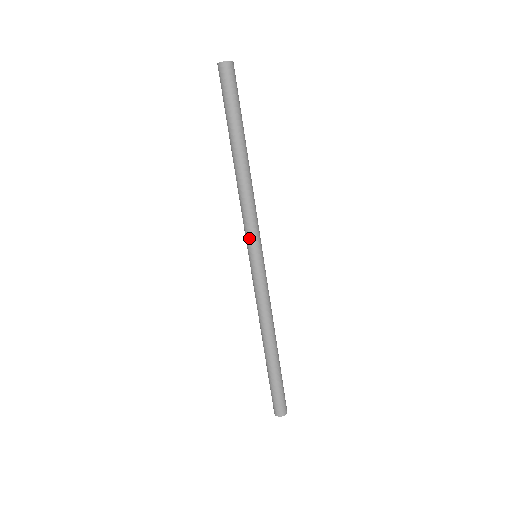
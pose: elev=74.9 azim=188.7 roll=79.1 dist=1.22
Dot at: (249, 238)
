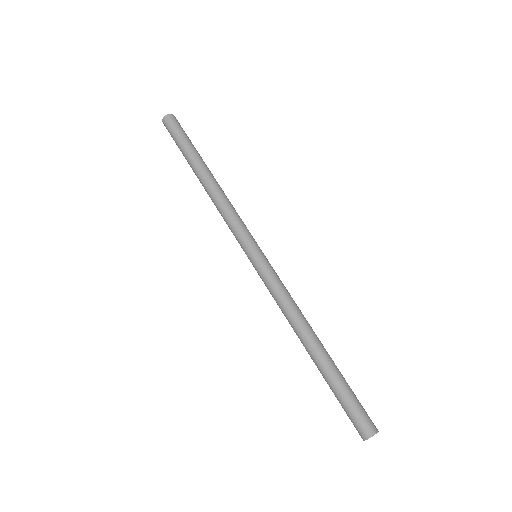
Dot at: (245, 235)
